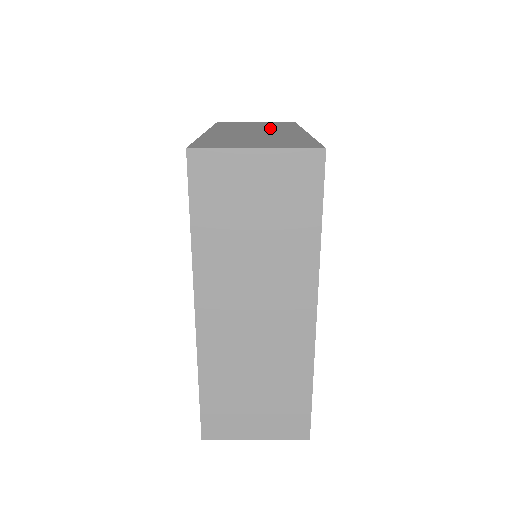
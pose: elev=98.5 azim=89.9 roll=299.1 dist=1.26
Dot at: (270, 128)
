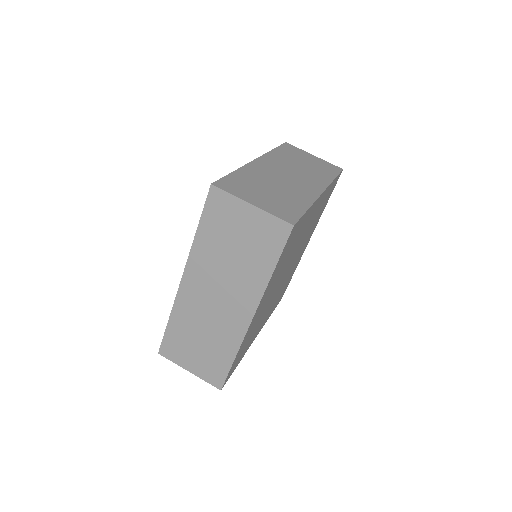
Dot at: (307, 173)
